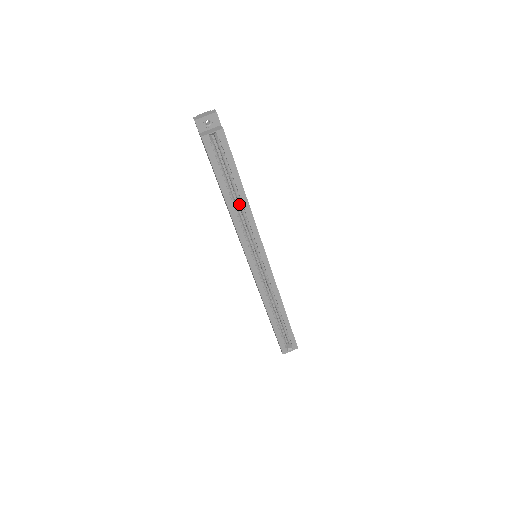
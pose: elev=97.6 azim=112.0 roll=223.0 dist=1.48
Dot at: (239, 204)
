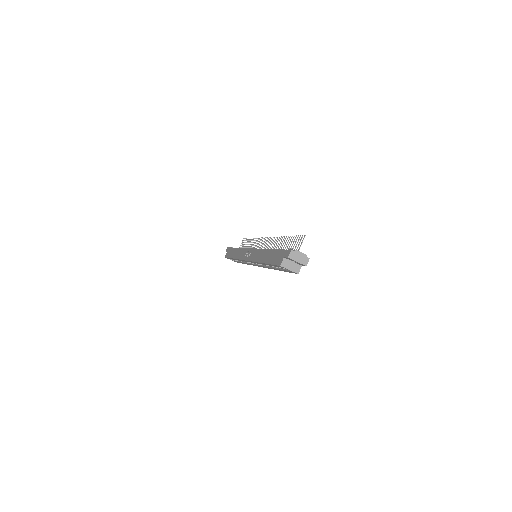
Dot at: occluded
